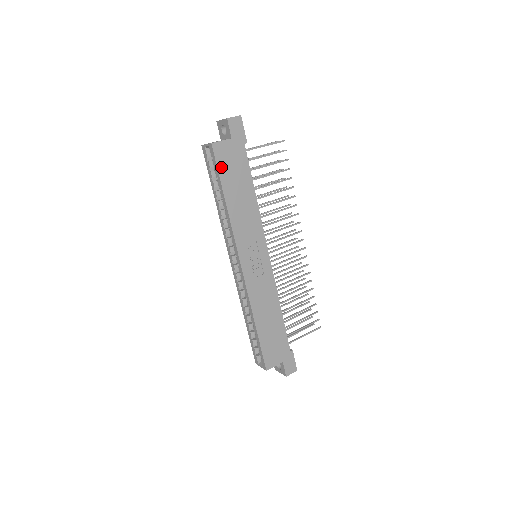
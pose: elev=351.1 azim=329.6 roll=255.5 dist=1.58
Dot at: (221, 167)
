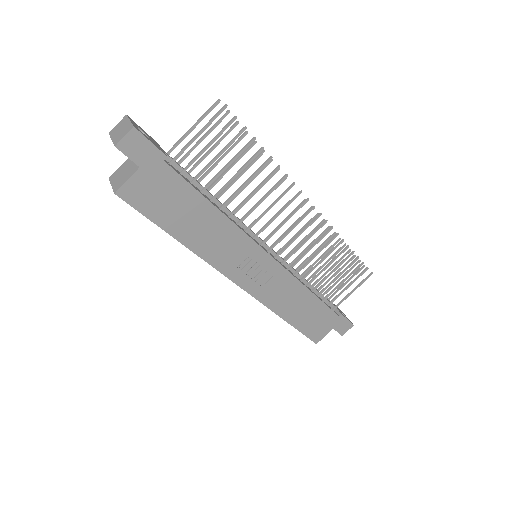
Dot at: (148, 211)
